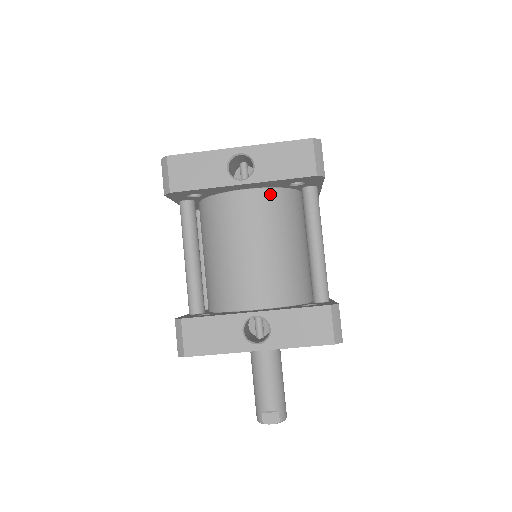
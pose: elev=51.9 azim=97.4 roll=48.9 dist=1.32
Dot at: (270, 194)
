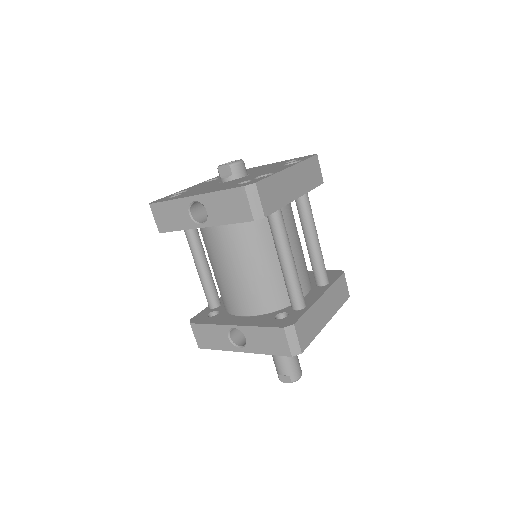
Dot at: (235, 224)
